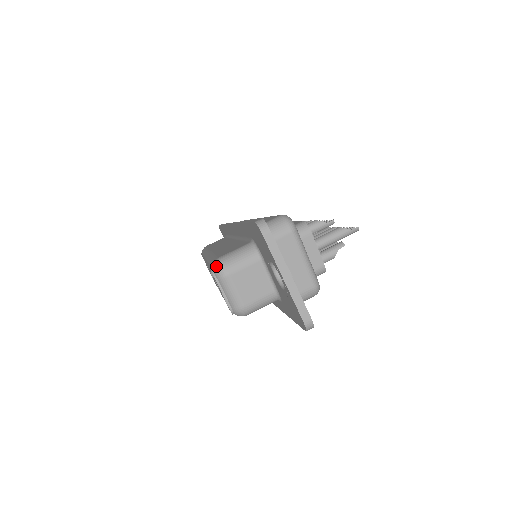
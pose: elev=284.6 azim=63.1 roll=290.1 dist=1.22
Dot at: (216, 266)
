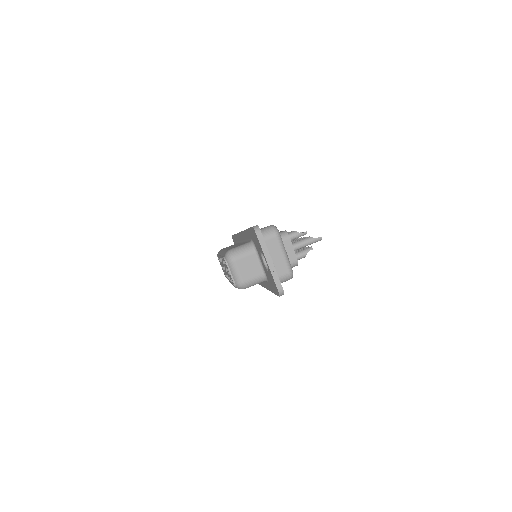
Dot at: (227, 255)
